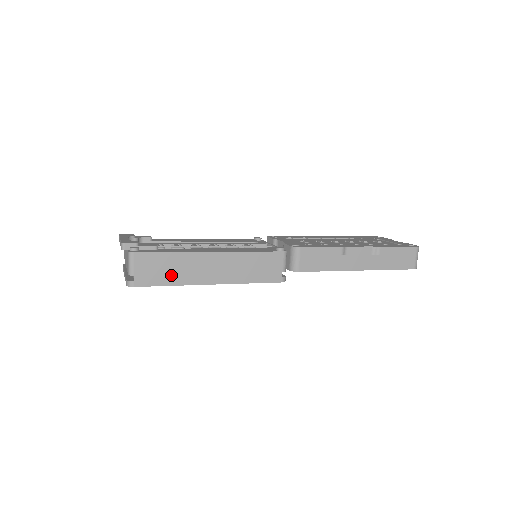
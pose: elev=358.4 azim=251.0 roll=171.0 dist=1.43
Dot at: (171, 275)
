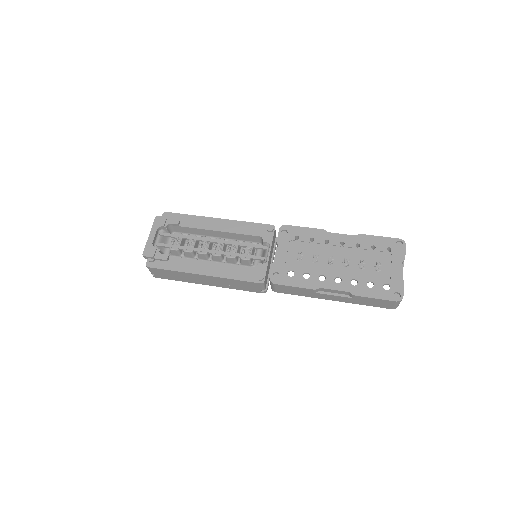
Dot at: (177, 278)
